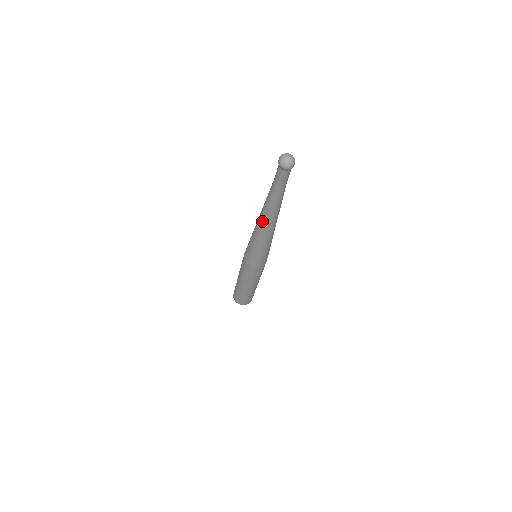
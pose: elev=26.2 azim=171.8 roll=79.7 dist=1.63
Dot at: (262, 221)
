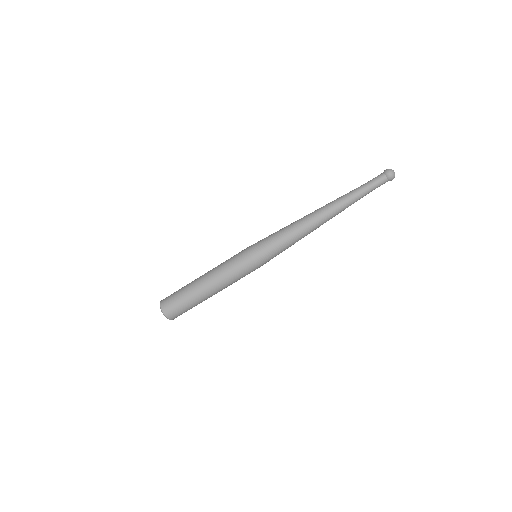
Dot at: (322, 217)
